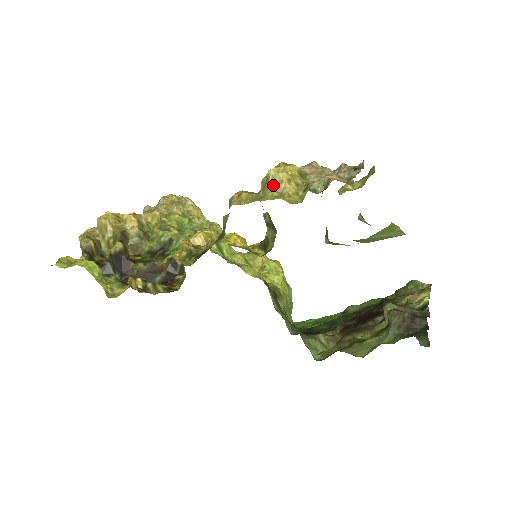
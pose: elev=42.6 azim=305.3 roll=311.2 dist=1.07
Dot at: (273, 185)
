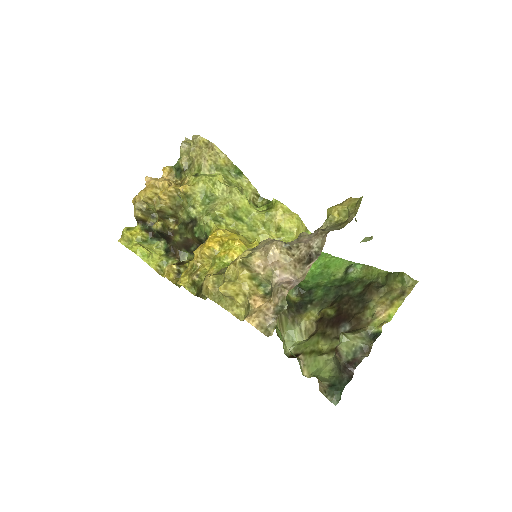
Dot at: (225, 296)
